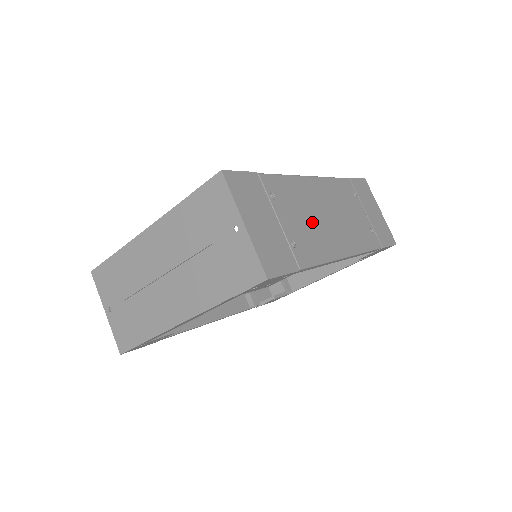
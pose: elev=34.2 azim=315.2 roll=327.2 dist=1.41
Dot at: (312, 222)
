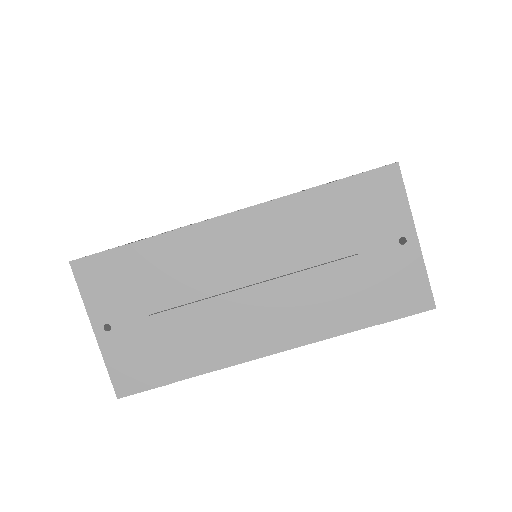
Dot at: occluded
